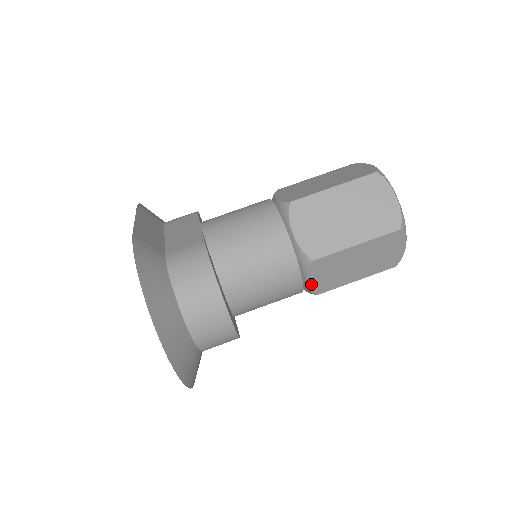
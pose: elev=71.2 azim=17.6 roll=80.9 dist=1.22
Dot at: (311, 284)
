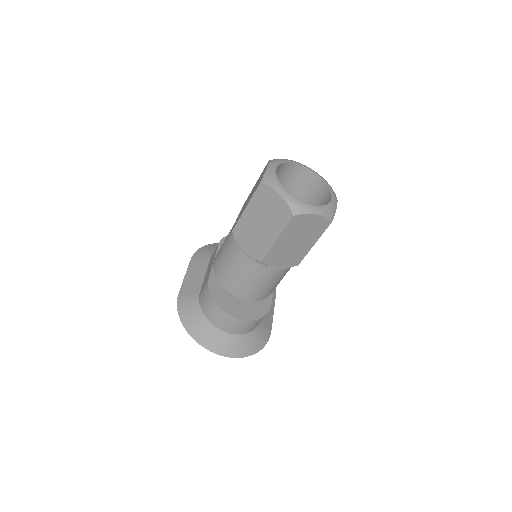
Dot at: (283, 266)
